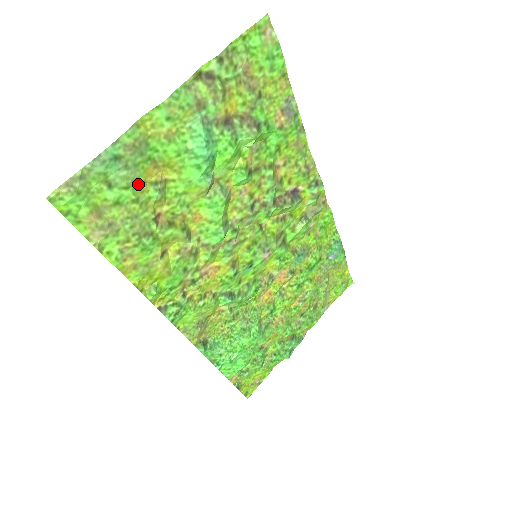
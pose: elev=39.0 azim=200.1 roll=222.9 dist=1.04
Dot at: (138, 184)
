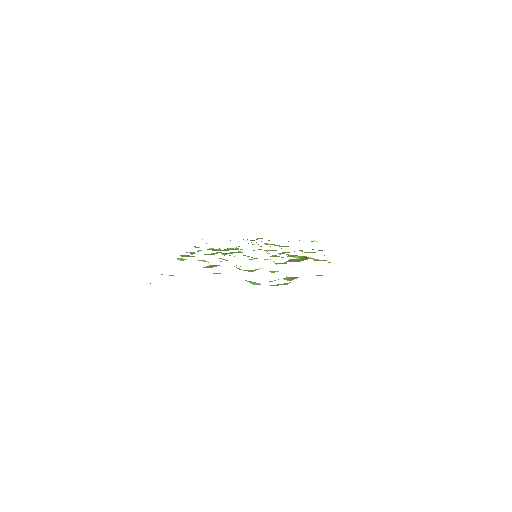
Dot at: occluded
